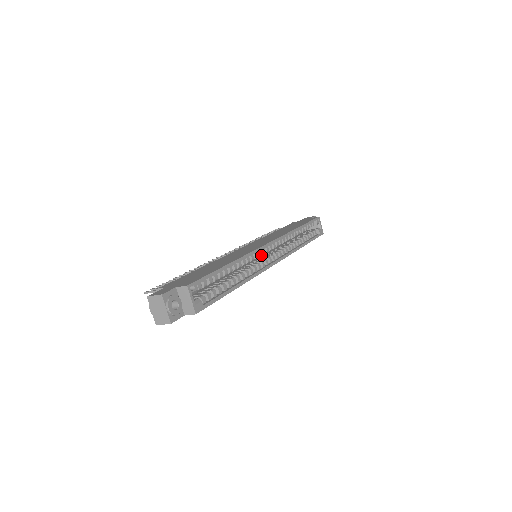
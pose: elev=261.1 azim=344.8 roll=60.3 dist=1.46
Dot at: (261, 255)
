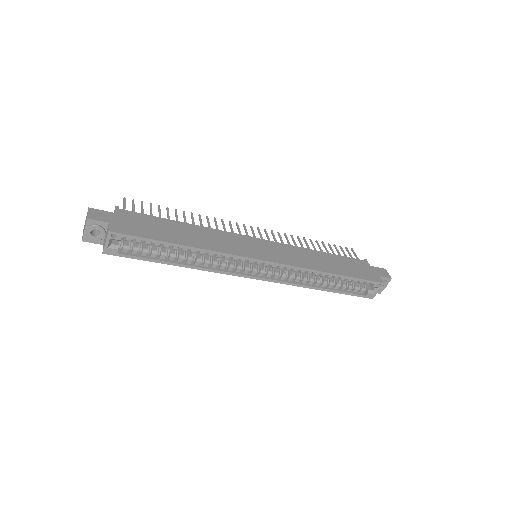
Dot at: occluded
